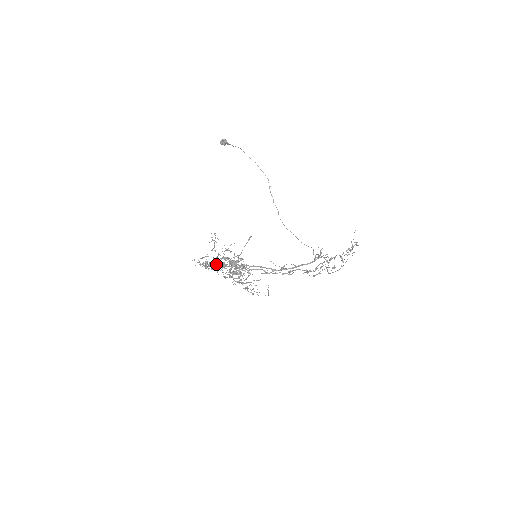
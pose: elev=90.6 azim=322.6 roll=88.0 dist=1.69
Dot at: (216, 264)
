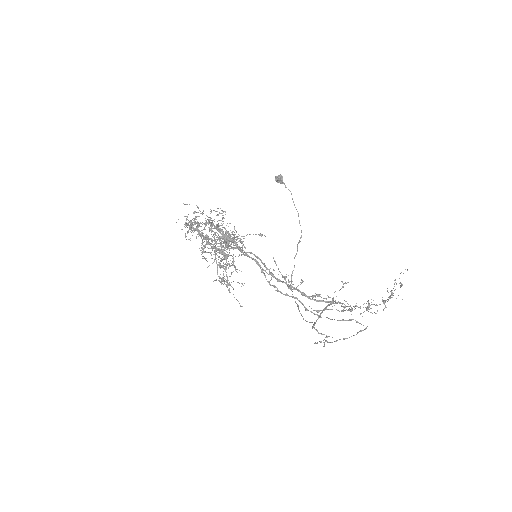
Dot at: (209, 221)
